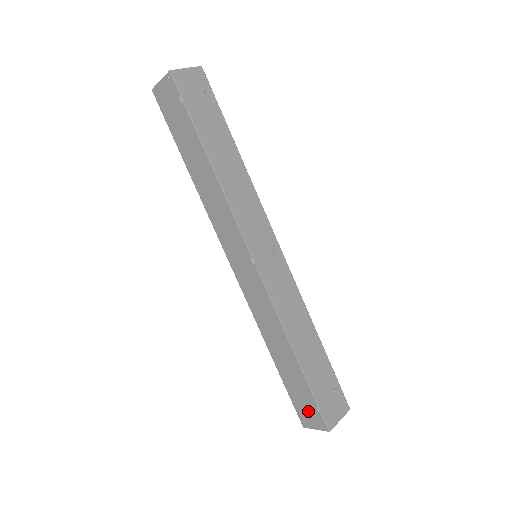
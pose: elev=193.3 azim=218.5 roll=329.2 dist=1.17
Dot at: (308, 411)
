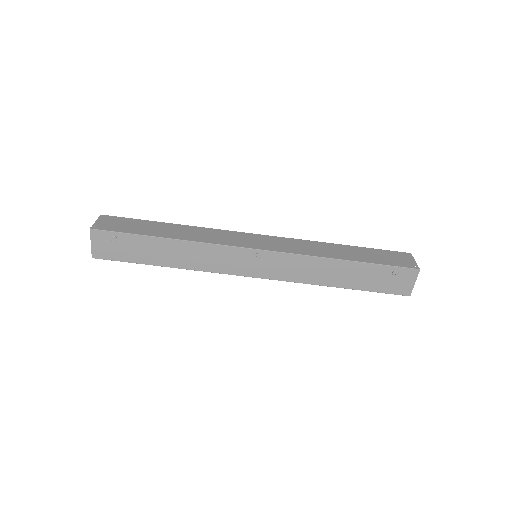
Dot at: occluded
